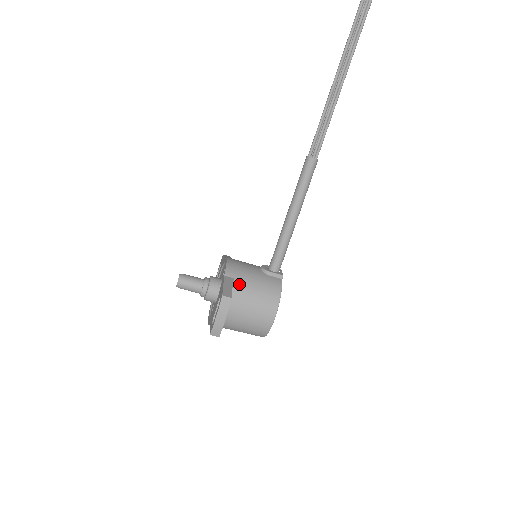
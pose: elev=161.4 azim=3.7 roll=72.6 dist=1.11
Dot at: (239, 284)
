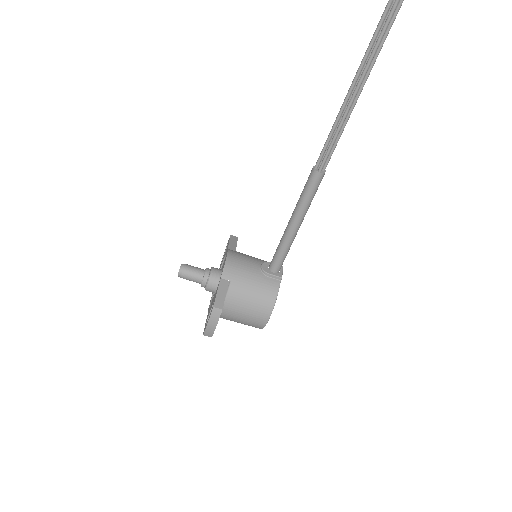
Dot at: (235, 287)
